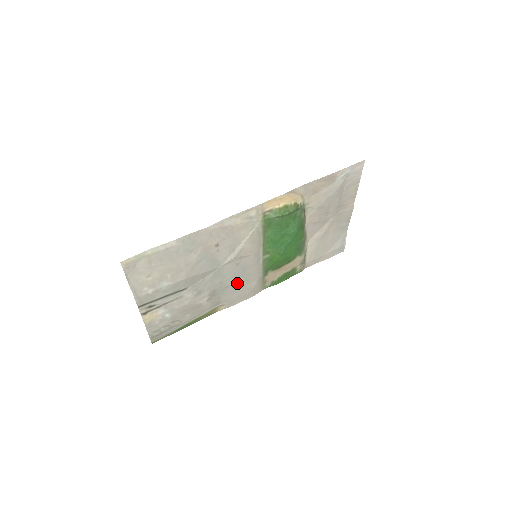
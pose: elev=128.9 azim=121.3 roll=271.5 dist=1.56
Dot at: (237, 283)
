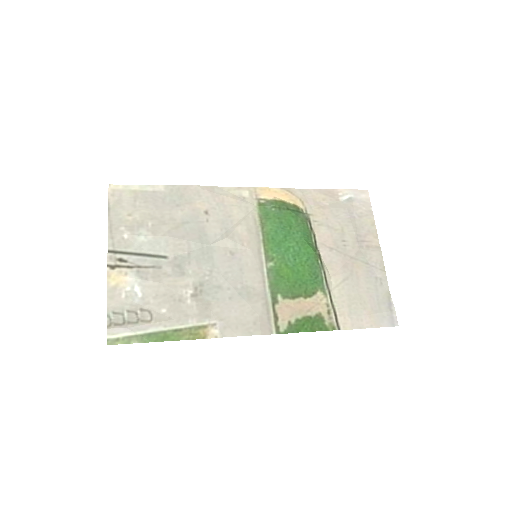
Dot at: (233, 289)
